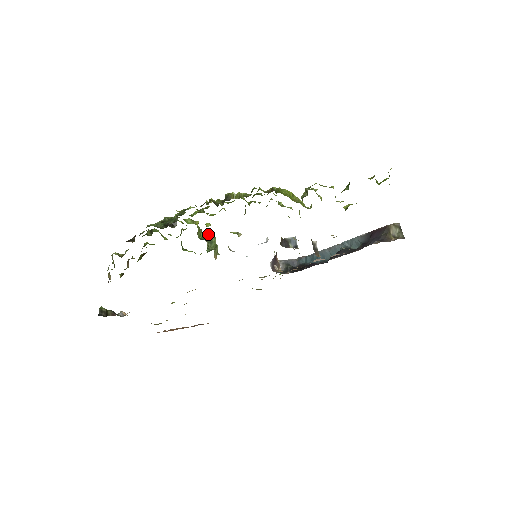
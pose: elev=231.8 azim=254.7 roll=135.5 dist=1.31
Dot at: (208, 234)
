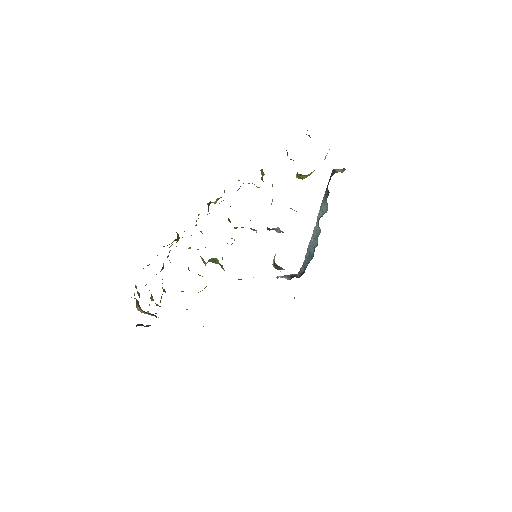
Dot at: (210, 259)
